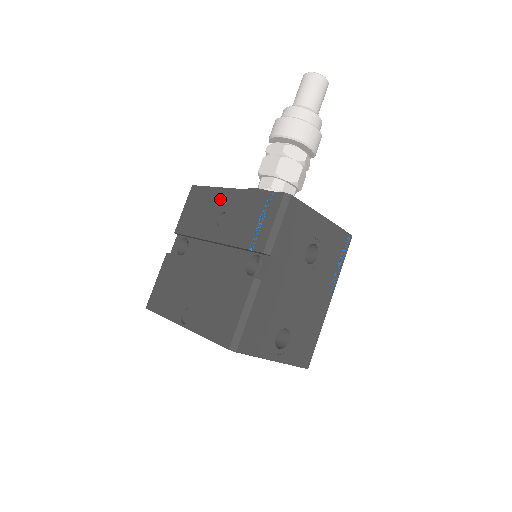
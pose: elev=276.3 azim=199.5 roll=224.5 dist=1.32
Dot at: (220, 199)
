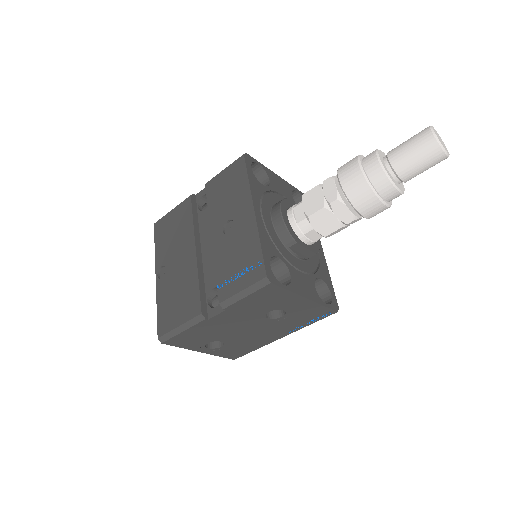
Dot at: (242, 205)
